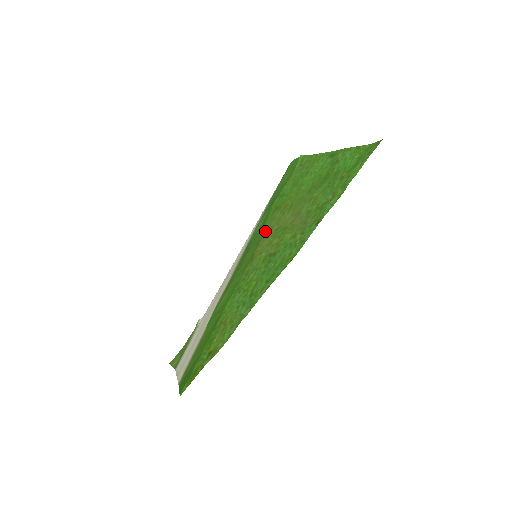
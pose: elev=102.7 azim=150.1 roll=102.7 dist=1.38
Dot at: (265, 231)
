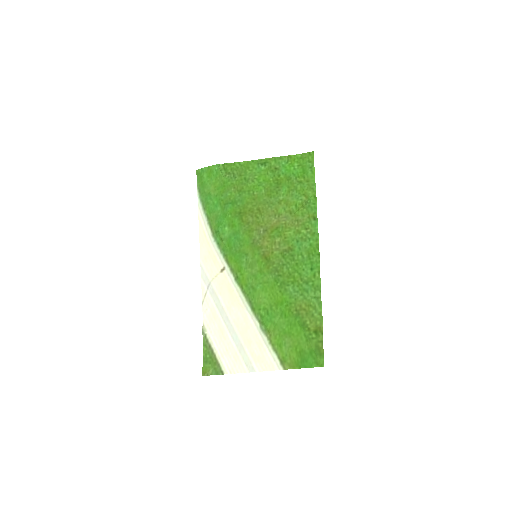
Dot at: (252, 235)
